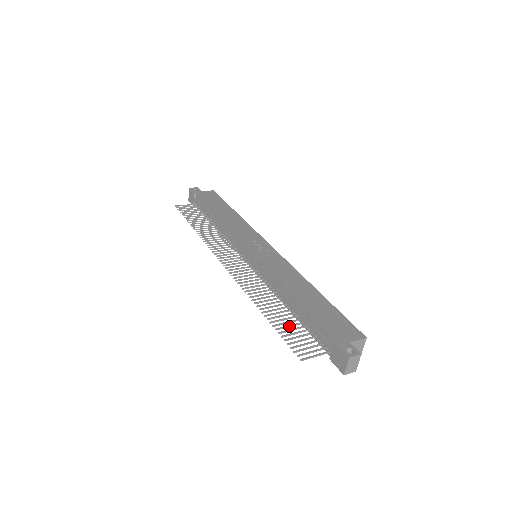
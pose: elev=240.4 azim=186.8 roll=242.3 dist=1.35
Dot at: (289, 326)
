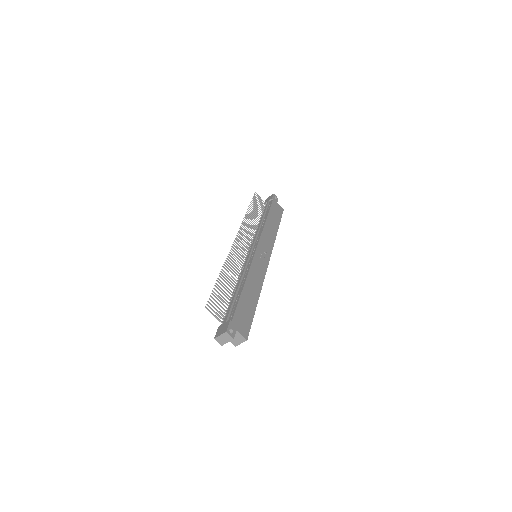
Dot at: (223, 293)
